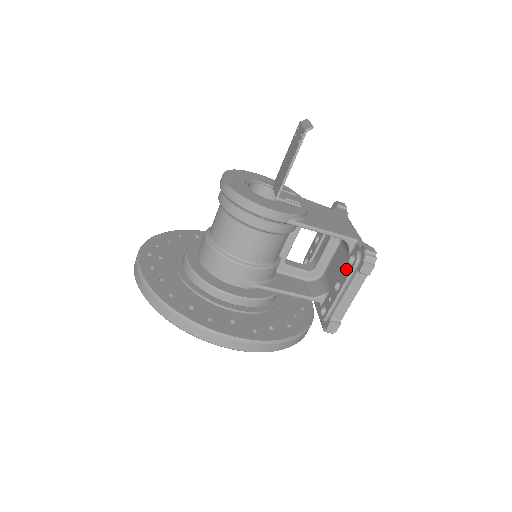
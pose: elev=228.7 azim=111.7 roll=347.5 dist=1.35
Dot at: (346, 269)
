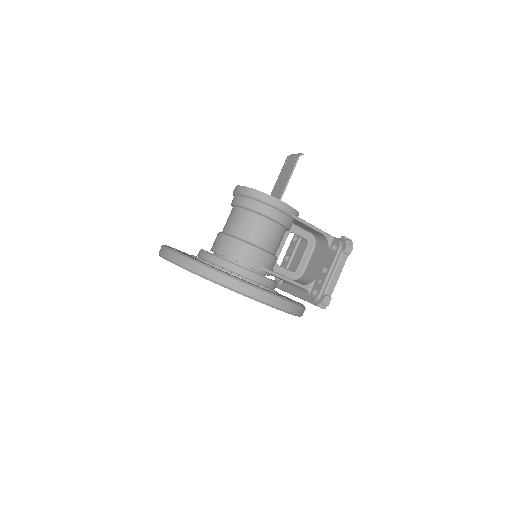
Dot at: (331, 255)
